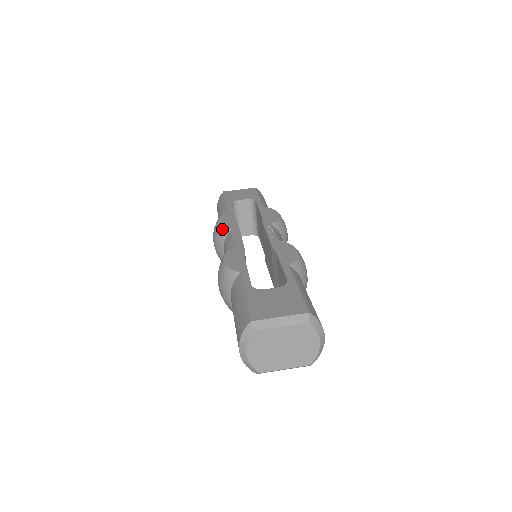
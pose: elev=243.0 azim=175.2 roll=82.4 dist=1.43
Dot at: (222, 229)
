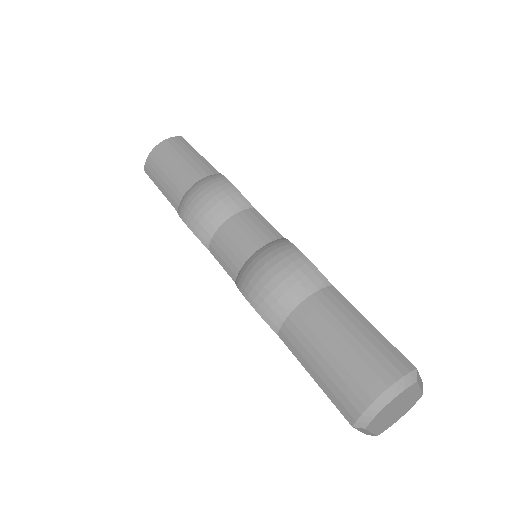
Dot at: (242, 197)
